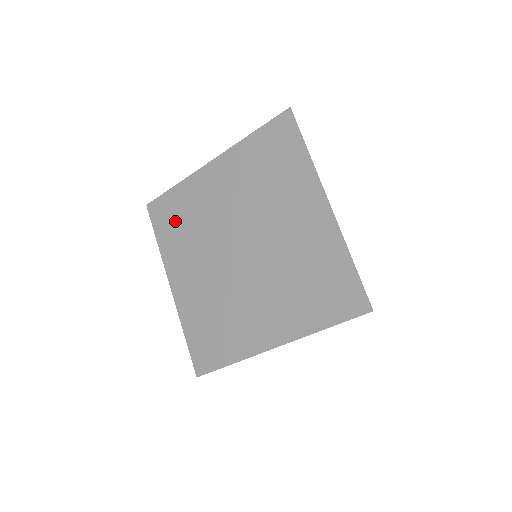
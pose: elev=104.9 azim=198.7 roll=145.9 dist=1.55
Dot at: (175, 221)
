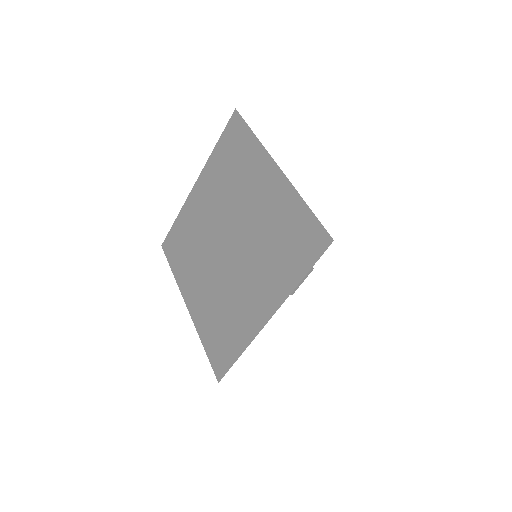
Dot at: (181, 247)
